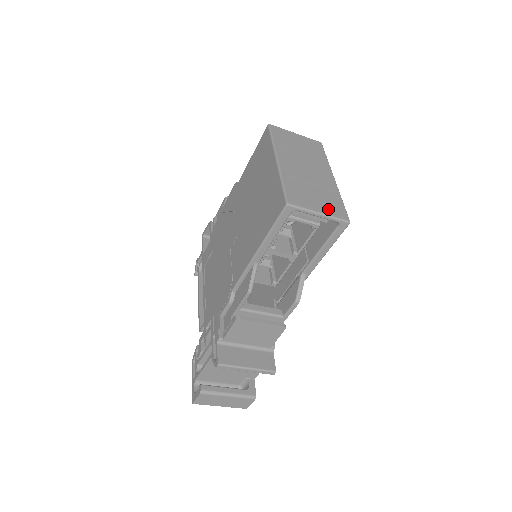
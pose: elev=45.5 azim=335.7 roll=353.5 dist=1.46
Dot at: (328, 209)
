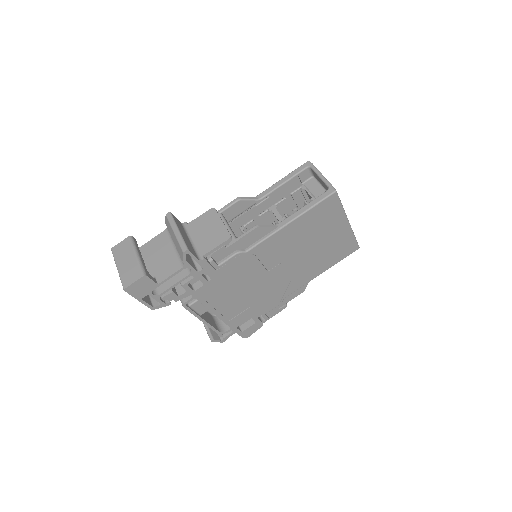
Dot at: occluded
